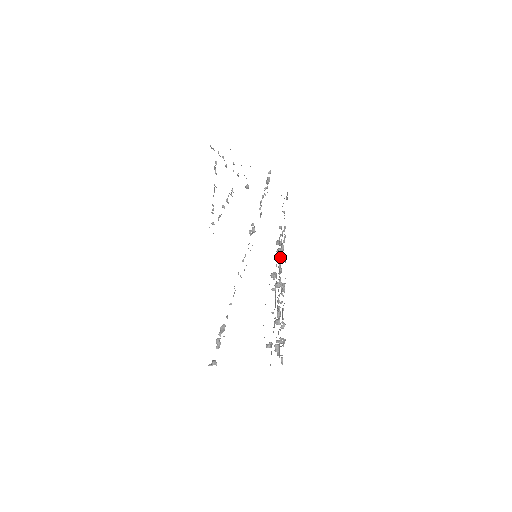
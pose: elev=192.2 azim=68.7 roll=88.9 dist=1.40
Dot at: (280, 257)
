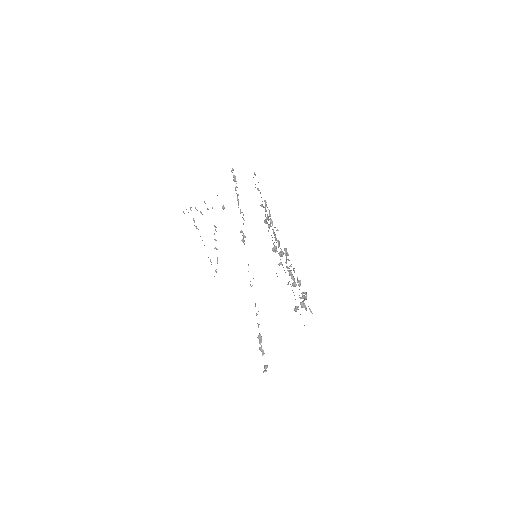
Dot at: (273, 231)
